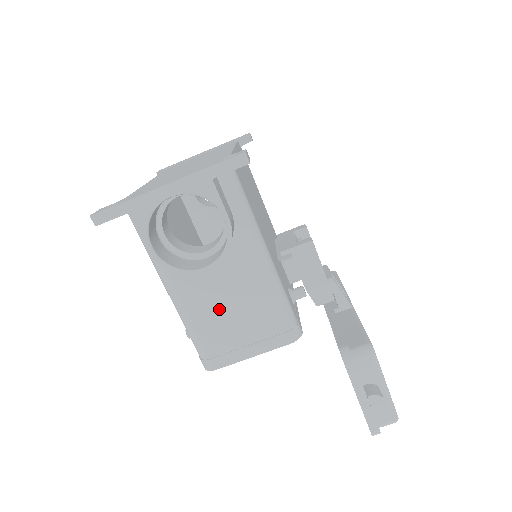
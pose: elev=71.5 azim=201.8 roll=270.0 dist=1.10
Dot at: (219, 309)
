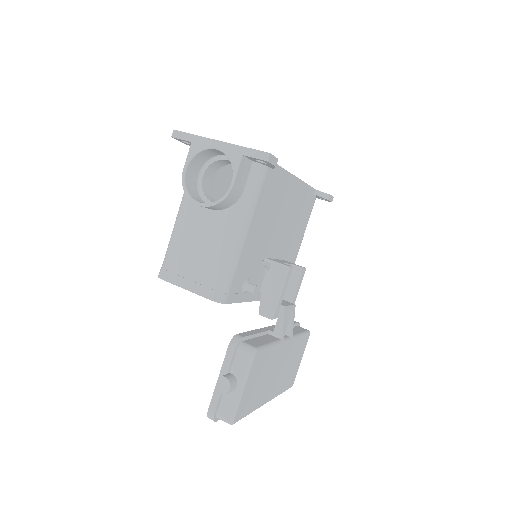
Dot at: (193, 243)
